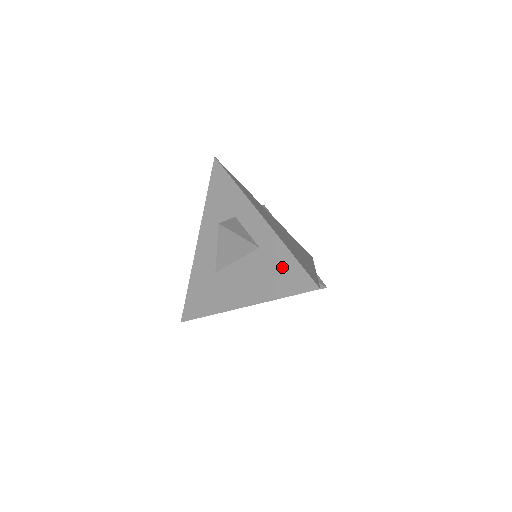
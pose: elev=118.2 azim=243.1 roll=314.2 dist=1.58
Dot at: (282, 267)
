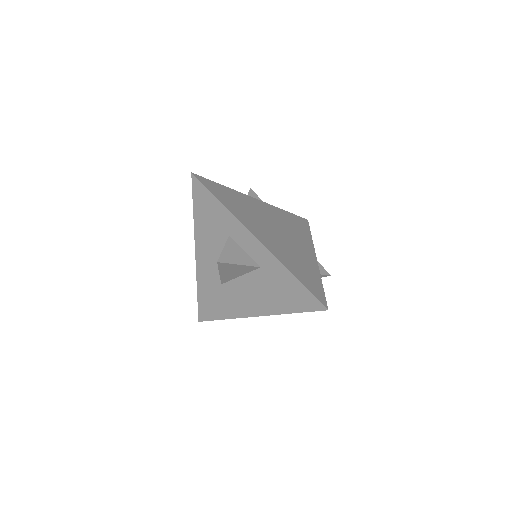
Dot at: (287, 287)
